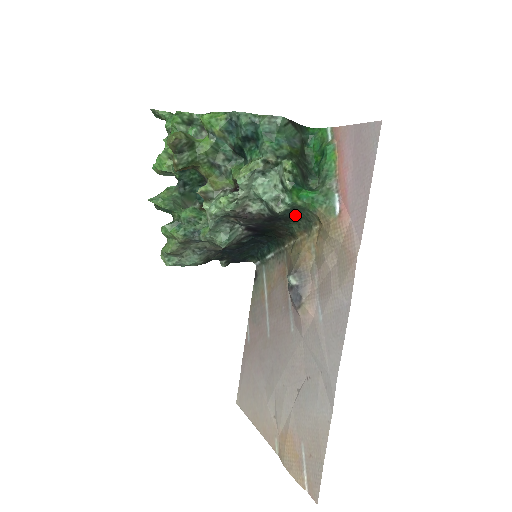
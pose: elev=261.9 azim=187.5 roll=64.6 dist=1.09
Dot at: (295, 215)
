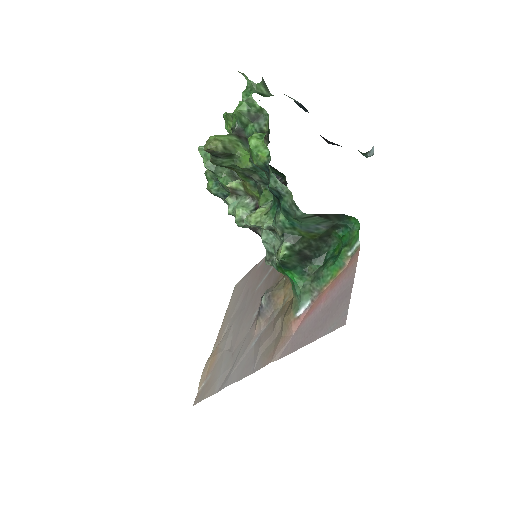
Dot at: occluded
